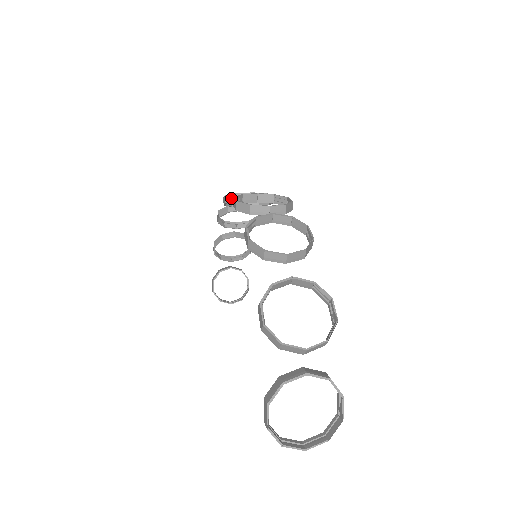
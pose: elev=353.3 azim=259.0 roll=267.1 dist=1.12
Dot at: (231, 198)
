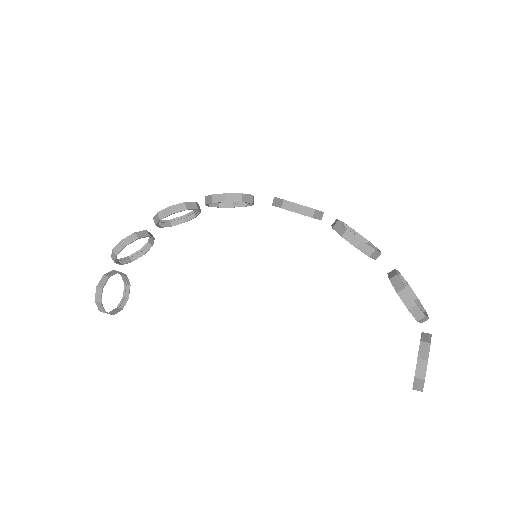
Dot at: (235, 197)
